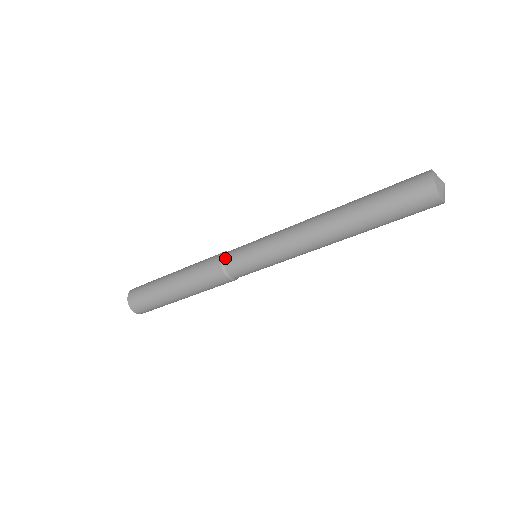
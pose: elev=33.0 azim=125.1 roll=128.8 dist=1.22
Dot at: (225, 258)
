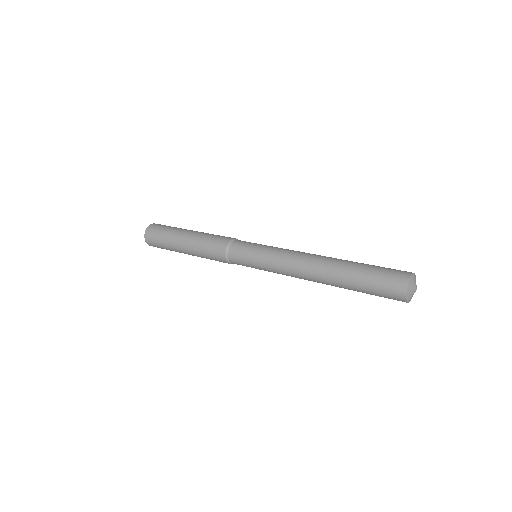
Dot at: (230, 256)
